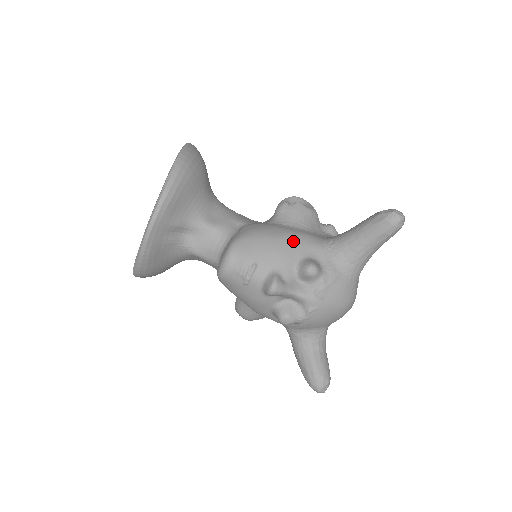
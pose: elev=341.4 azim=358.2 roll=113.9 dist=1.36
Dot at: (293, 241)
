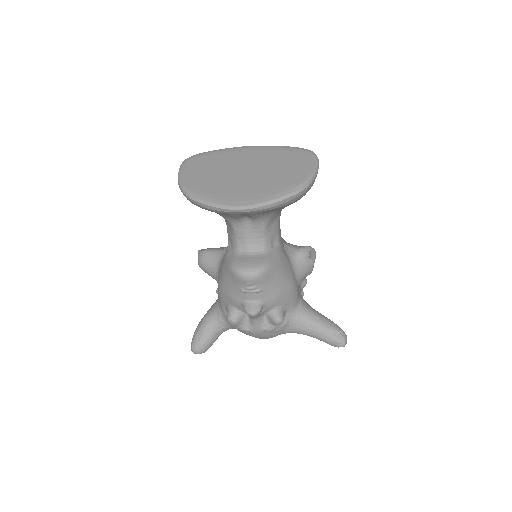
Dot at: (290, 293)
